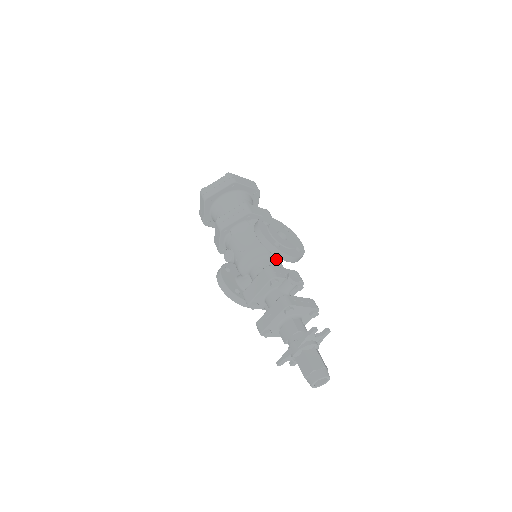
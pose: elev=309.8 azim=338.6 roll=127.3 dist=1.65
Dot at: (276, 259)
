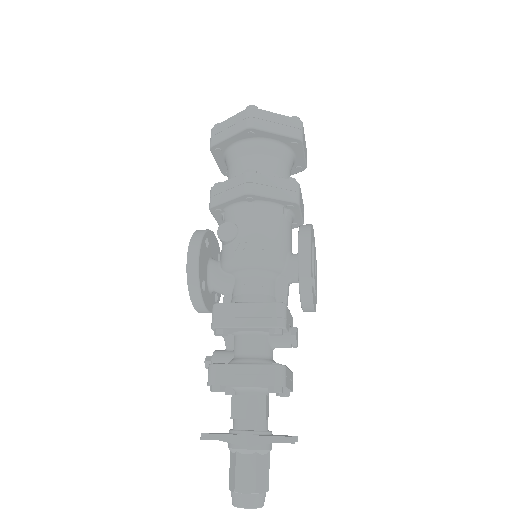
Dot at: (288, 291)
